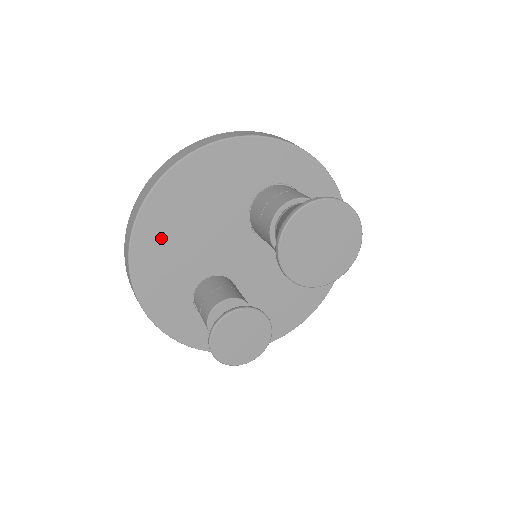
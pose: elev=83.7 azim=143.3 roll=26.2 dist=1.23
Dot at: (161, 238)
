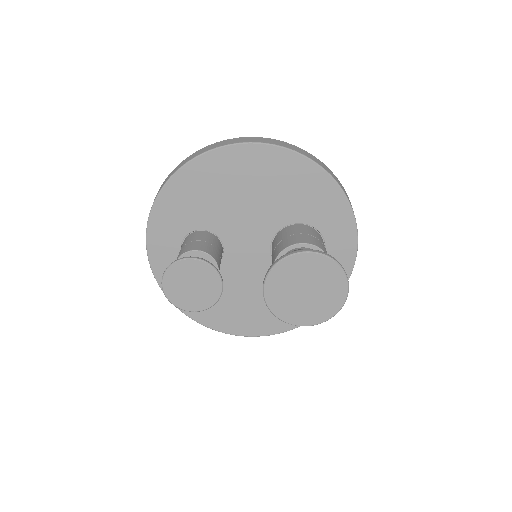
Dot at: (219, 176)
